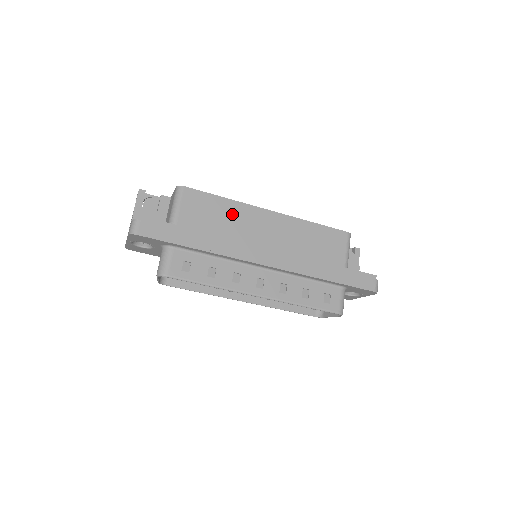
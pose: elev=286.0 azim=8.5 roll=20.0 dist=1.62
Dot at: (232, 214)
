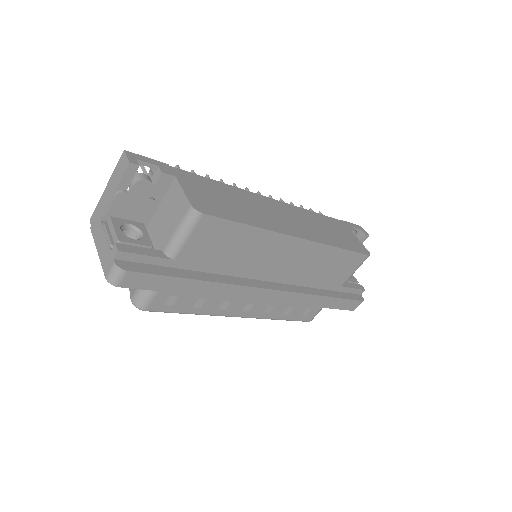
Dot at: (252, 244)
